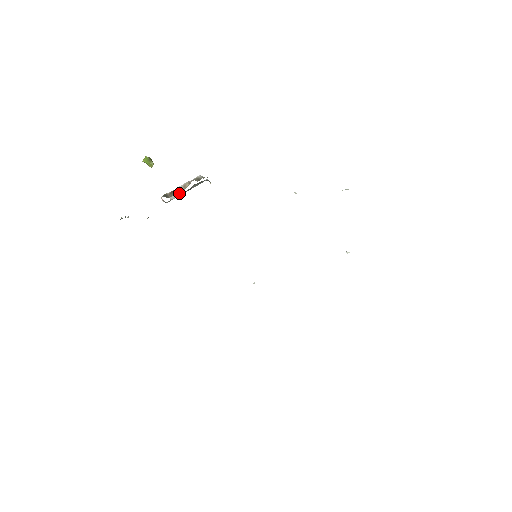
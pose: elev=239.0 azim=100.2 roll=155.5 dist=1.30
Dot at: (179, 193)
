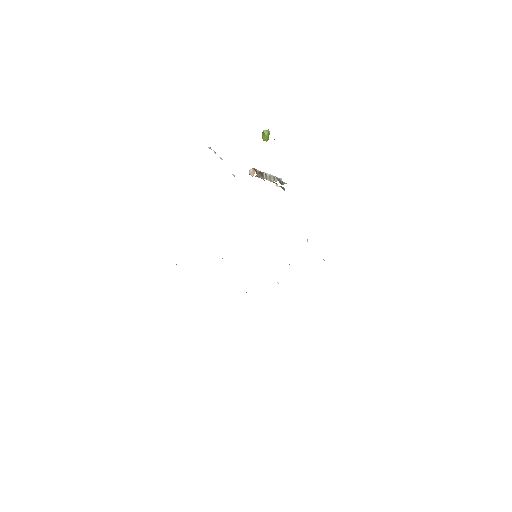
Dot at: (264, 178)
